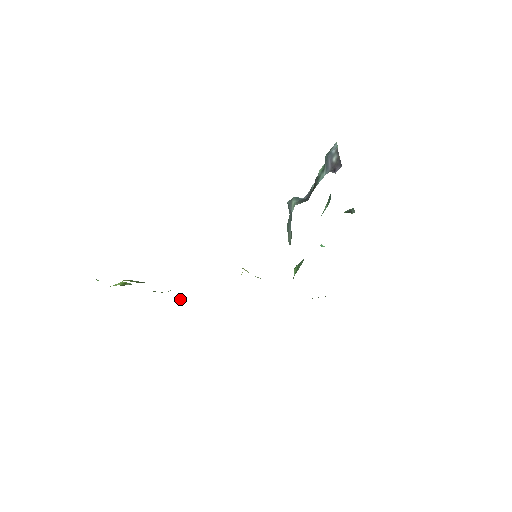
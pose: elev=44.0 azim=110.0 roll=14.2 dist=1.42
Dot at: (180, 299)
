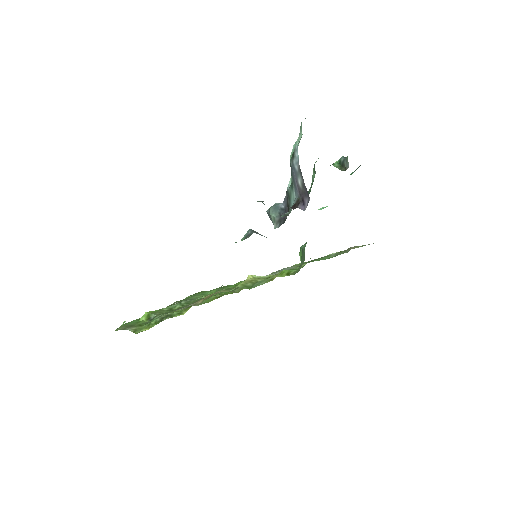
Dot at: (203, 297)
